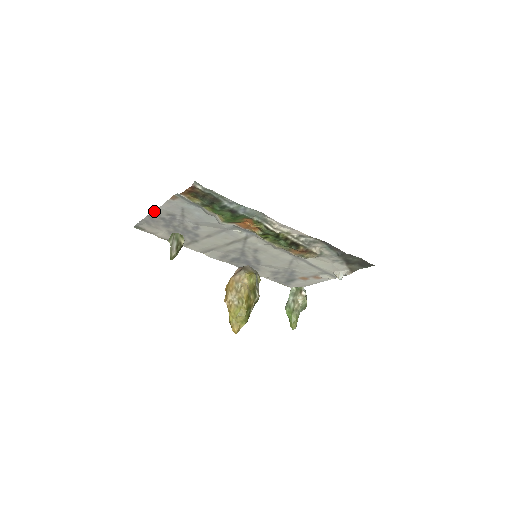
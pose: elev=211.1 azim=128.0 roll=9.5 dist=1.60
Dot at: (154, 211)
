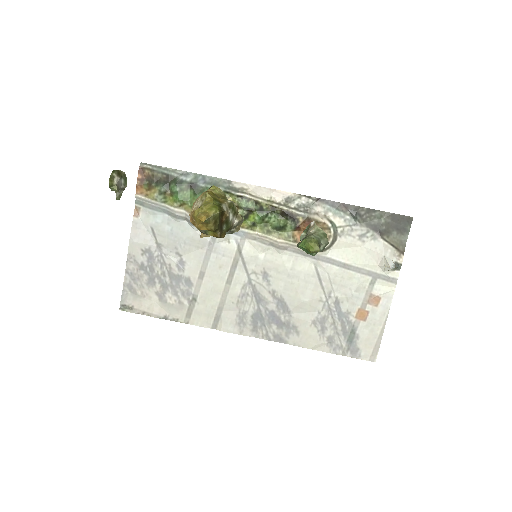
Dot at: (128, 254)
